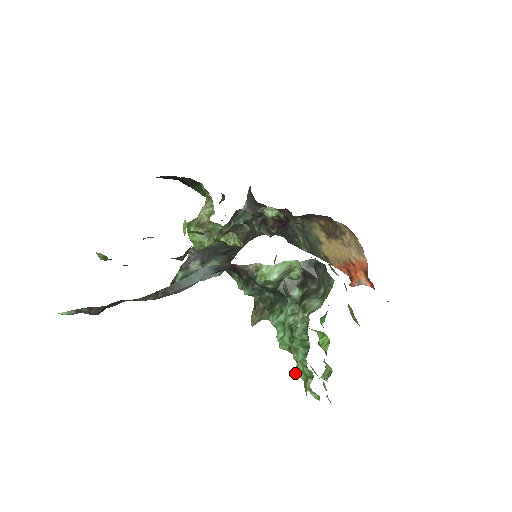
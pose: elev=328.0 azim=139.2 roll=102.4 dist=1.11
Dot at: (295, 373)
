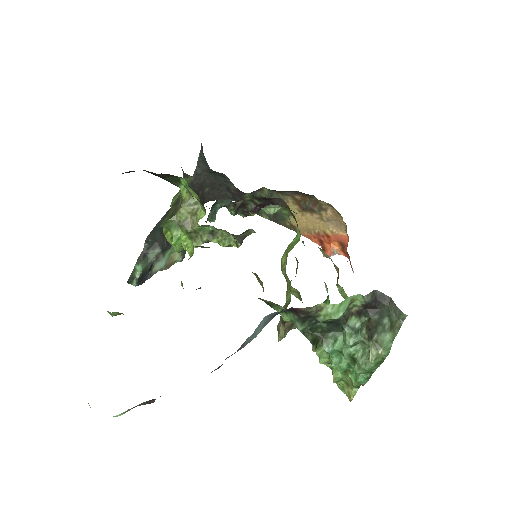
Dot at: (335, 382)
